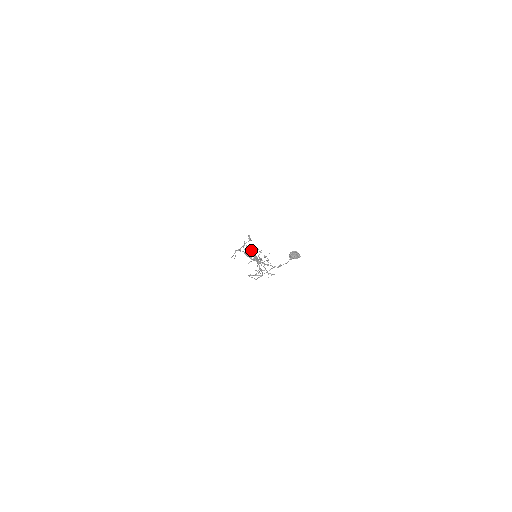
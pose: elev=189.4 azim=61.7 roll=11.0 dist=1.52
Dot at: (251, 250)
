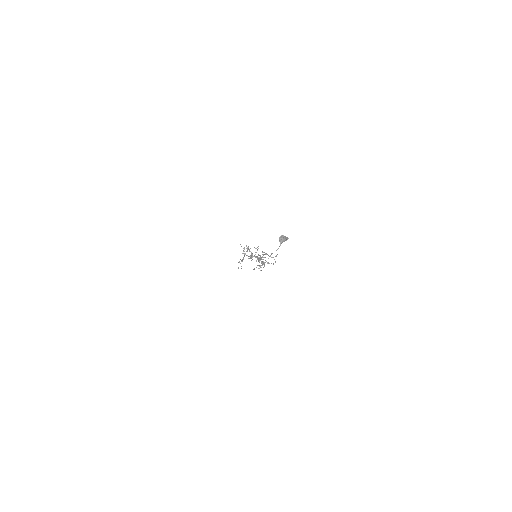
Dot at: (249, 251)
